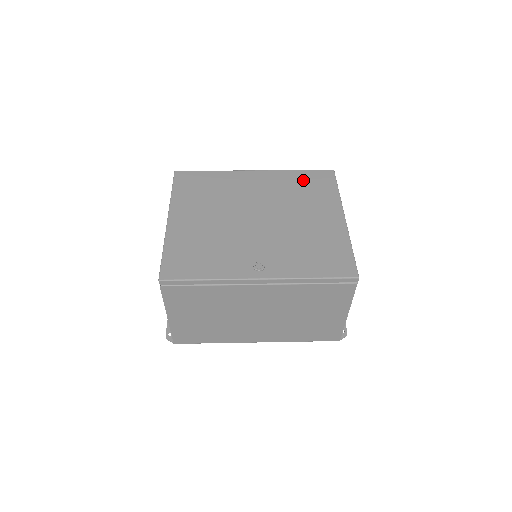
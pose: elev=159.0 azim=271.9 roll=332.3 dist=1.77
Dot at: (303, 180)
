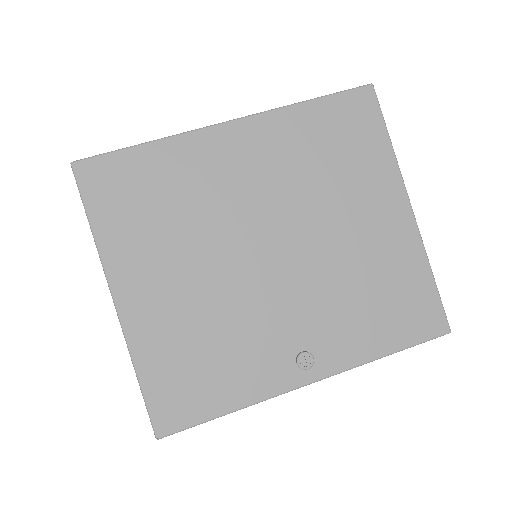
Dot at: (325, 128)
